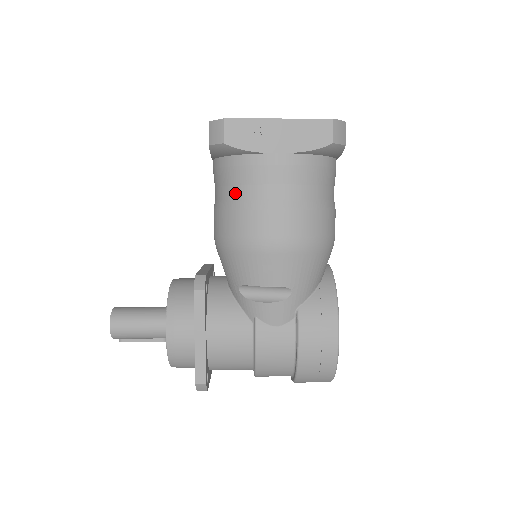
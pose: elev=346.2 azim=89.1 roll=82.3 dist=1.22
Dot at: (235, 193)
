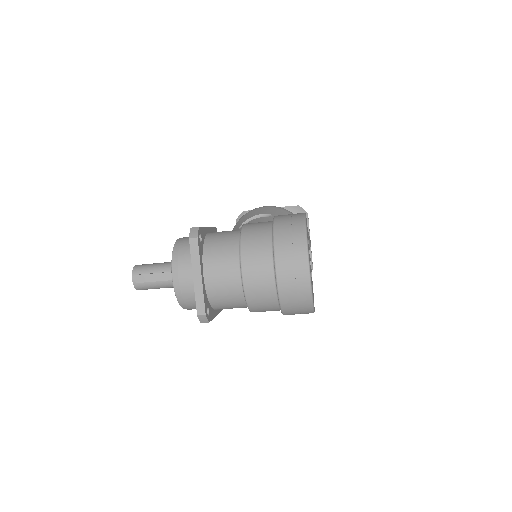
Dot at: occluded
